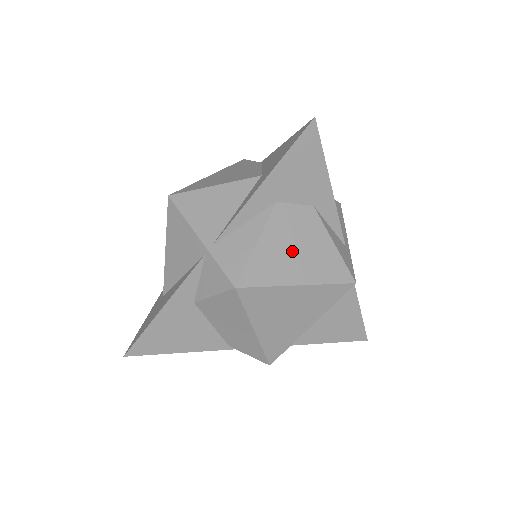
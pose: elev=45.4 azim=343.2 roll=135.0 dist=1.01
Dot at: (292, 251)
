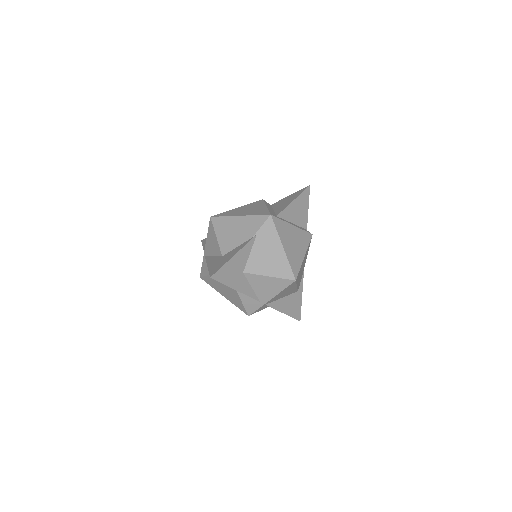
Dot at: (222, 288)
